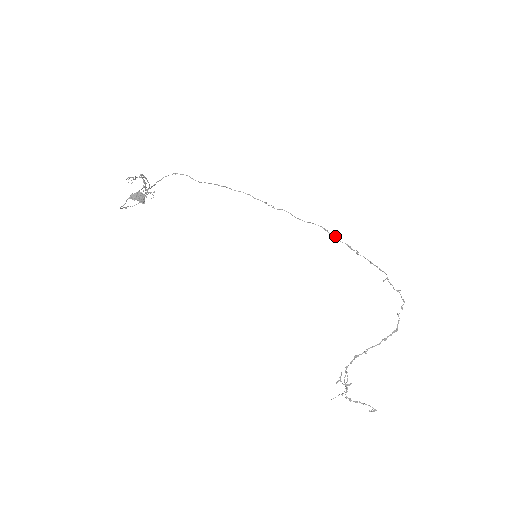
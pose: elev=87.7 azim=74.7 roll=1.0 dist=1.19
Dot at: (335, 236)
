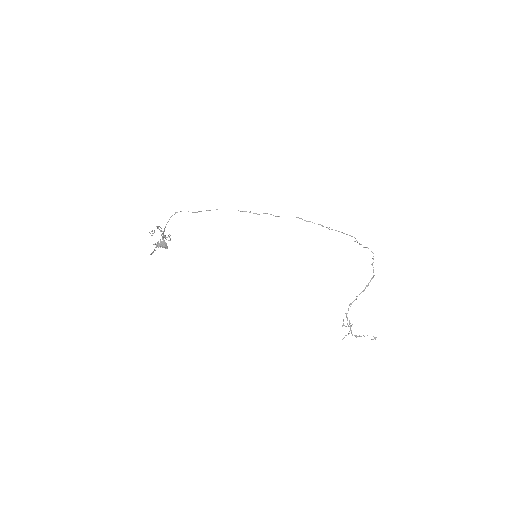
Dot at: (309, 221)
